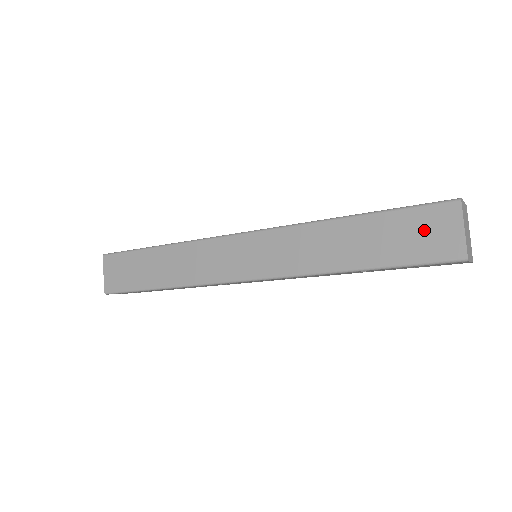
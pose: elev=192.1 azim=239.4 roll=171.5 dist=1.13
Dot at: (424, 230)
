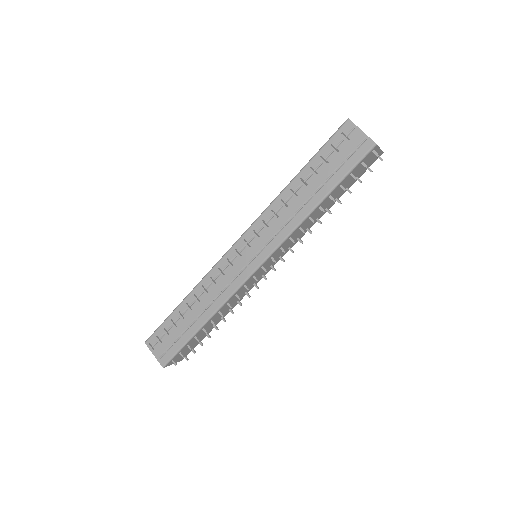
Dot at: occluded
